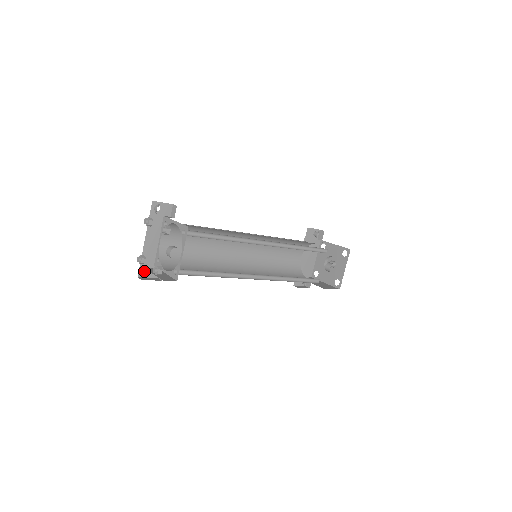
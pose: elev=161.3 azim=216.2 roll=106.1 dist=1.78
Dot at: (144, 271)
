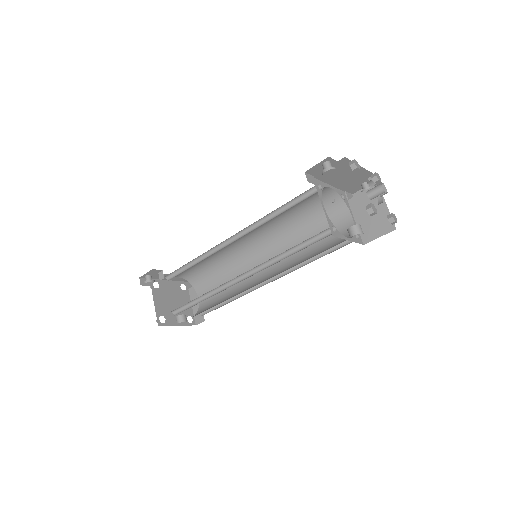
Dot at: occluded
